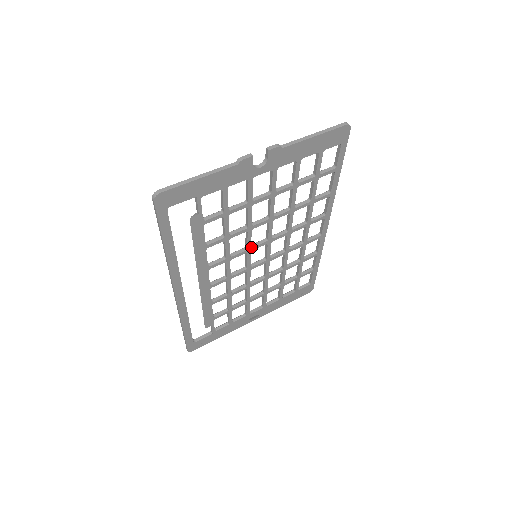
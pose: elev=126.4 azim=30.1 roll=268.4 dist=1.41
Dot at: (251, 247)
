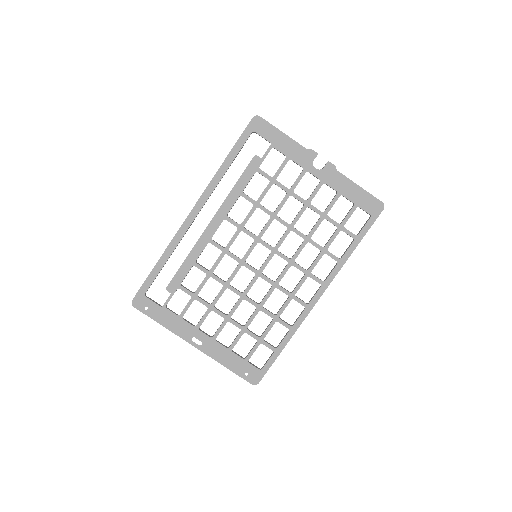
Dot at: occluded
